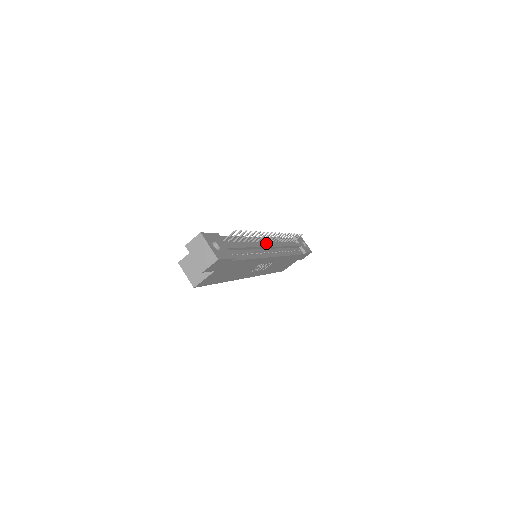
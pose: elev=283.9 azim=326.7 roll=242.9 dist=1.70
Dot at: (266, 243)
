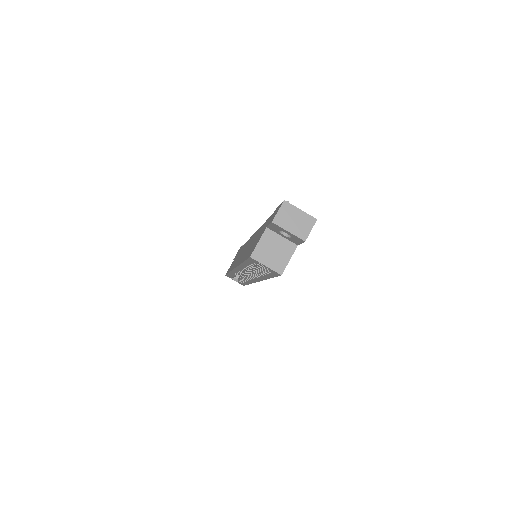
Dot at: occluded
